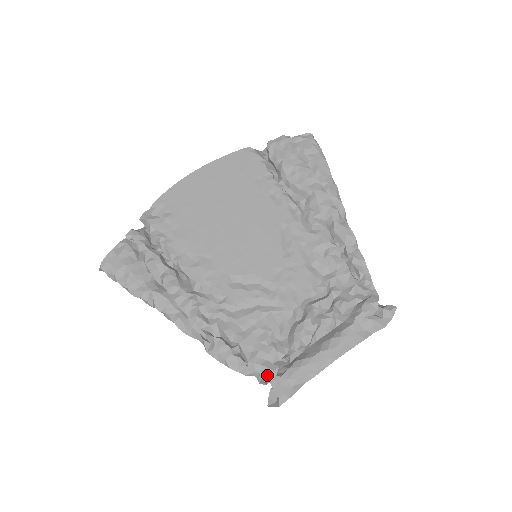
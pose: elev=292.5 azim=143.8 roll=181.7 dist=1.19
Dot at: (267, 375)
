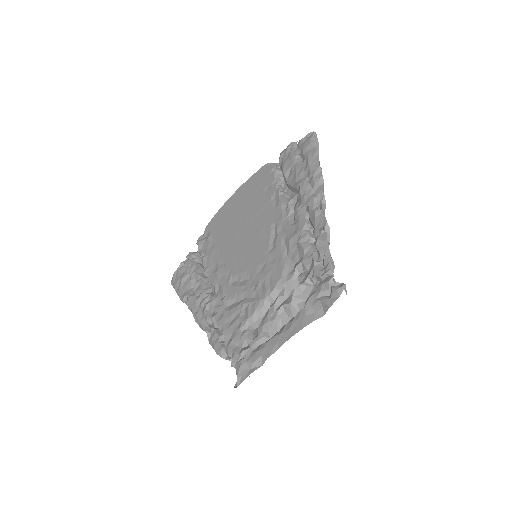
Dot at: (233, 358)
